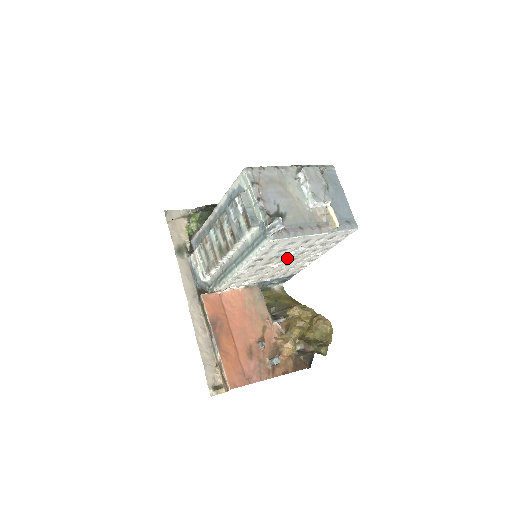
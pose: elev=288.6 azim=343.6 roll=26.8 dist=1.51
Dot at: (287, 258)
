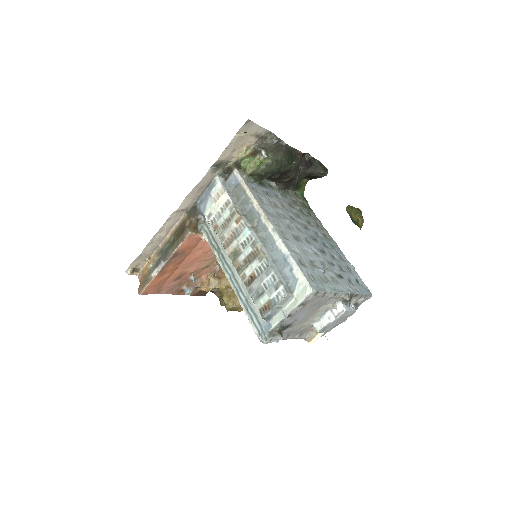
Dot at: occluded
